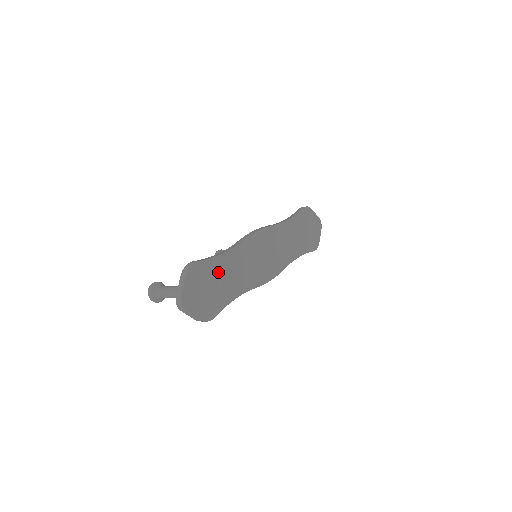
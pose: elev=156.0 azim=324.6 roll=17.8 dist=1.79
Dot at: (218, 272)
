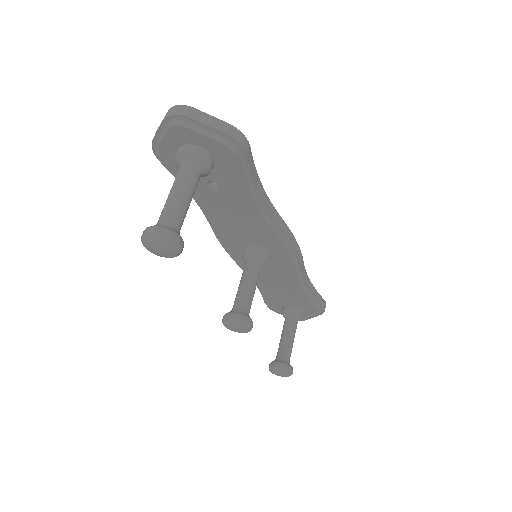
Dot at: occluded
